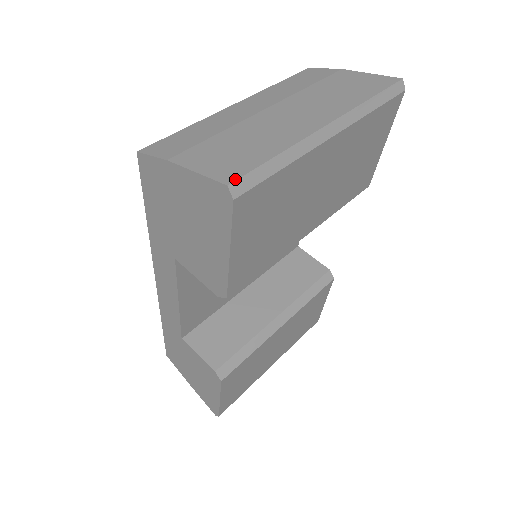
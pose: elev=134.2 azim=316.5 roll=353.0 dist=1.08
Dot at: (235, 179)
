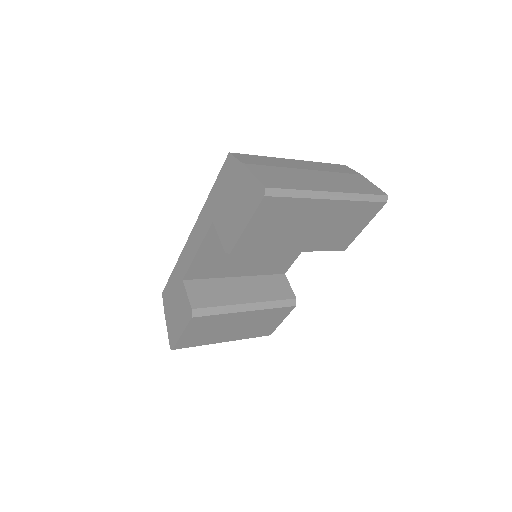
Dot at: (271, 187)
